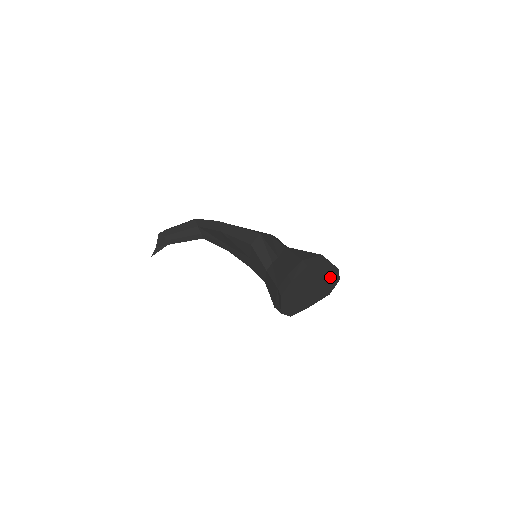
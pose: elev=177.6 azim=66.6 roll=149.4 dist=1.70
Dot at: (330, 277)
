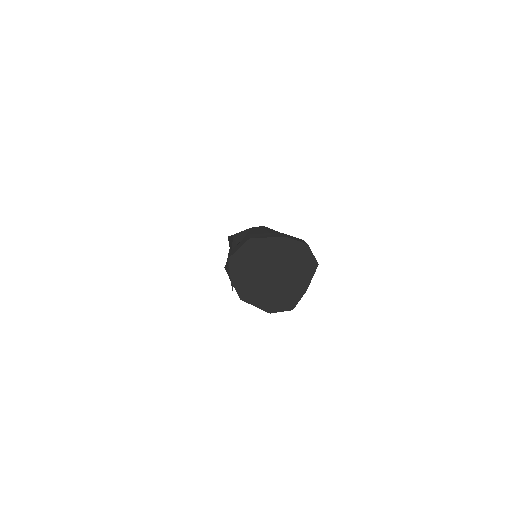
Dot at: (286, 250)
